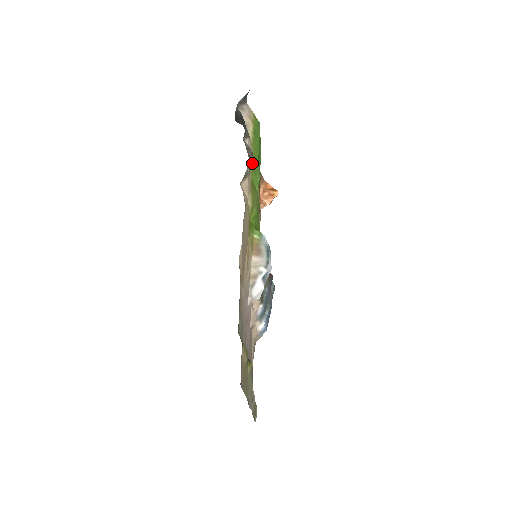
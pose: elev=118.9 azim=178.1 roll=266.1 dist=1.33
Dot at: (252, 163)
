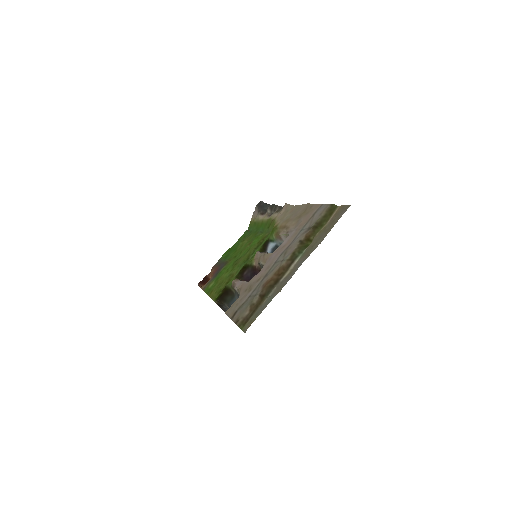
Dot at: (264, 222)
